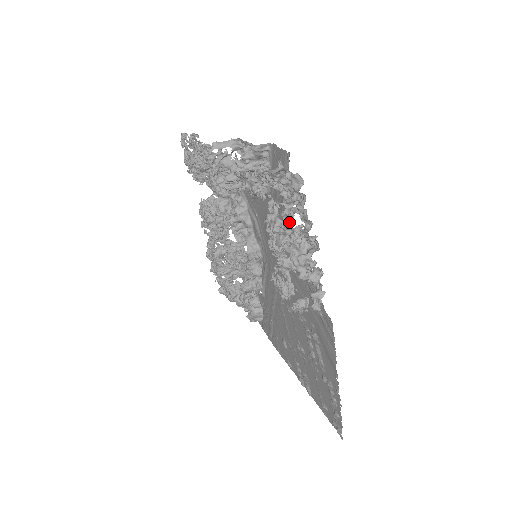
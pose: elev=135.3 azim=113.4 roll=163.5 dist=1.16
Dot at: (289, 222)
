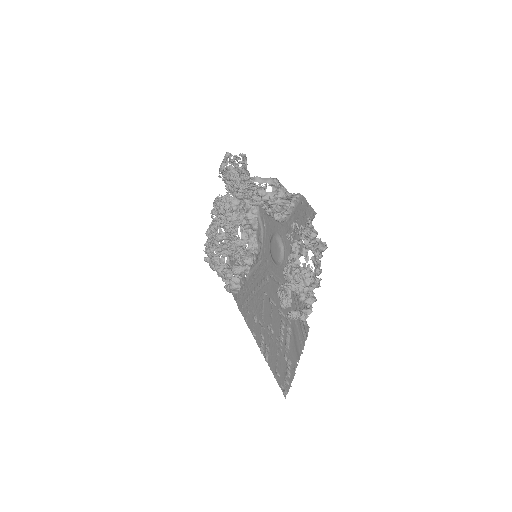
Dot at: (305, 263)
